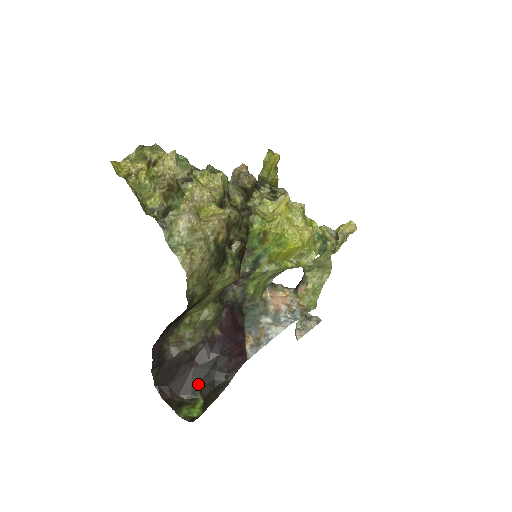
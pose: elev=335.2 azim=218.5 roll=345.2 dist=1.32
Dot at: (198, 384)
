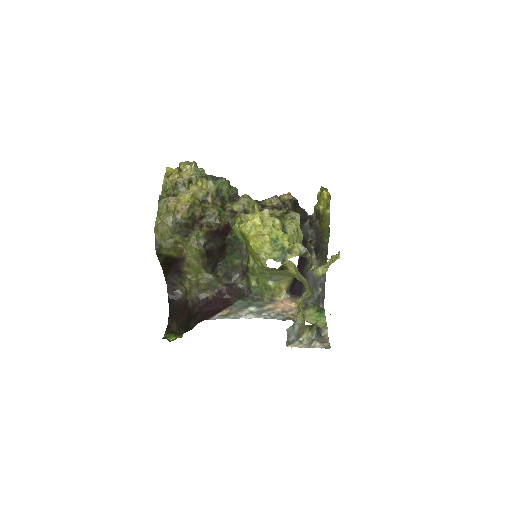
Dot at: (186, 325)
